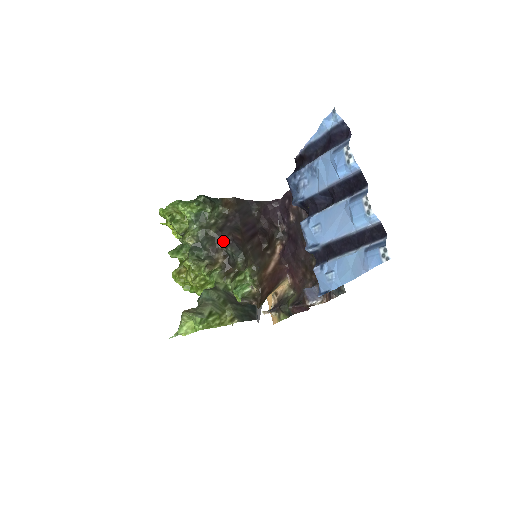
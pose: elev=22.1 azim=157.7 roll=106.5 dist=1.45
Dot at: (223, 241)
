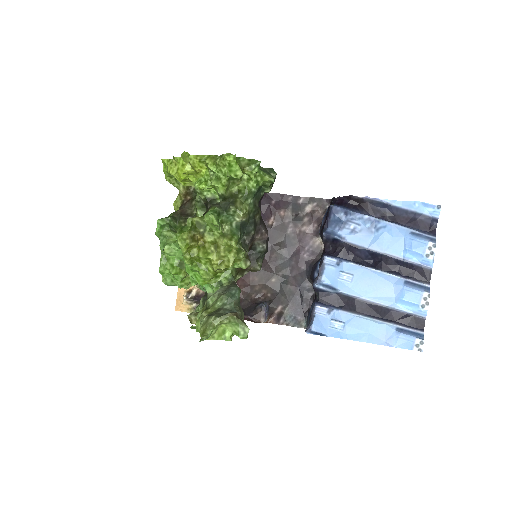
Dot at: (262, 233)
